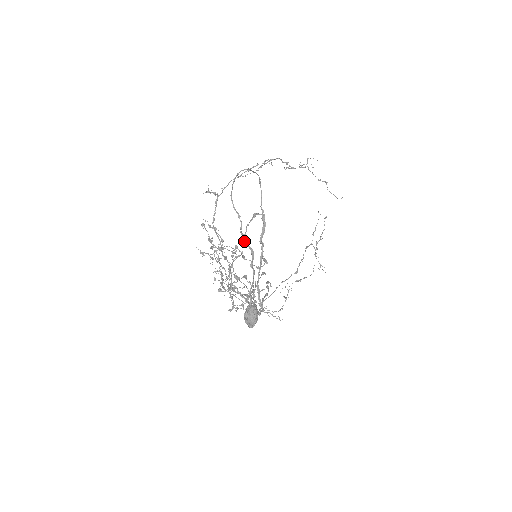
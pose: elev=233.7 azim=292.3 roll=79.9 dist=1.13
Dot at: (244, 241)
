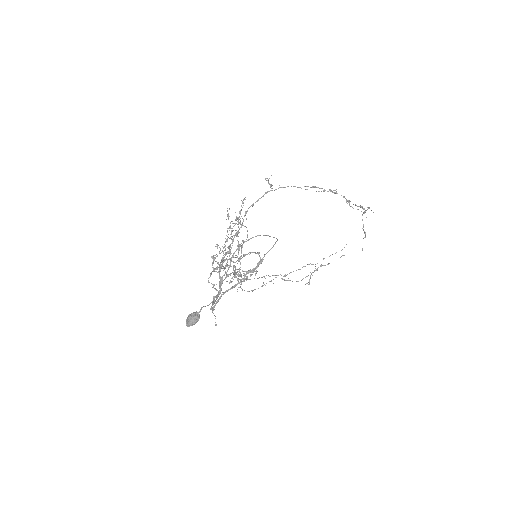
Dot at: (242, 257)
